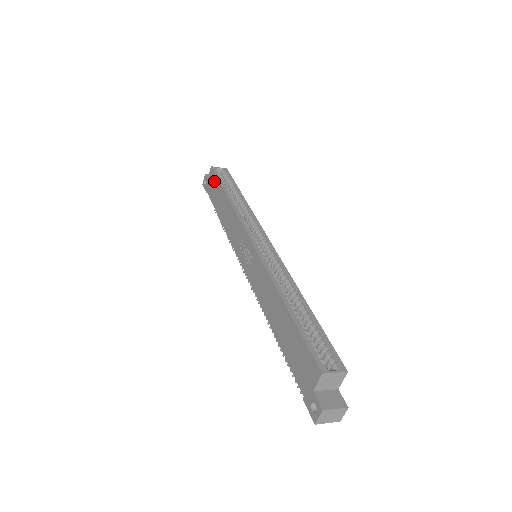
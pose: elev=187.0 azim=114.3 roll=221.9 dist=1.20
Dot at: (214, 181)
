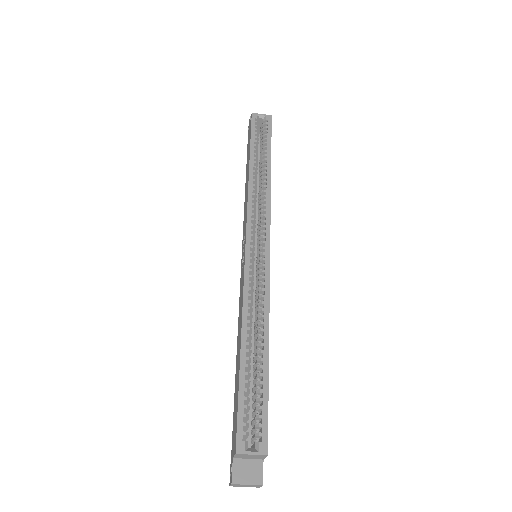
Dot at: occluded
